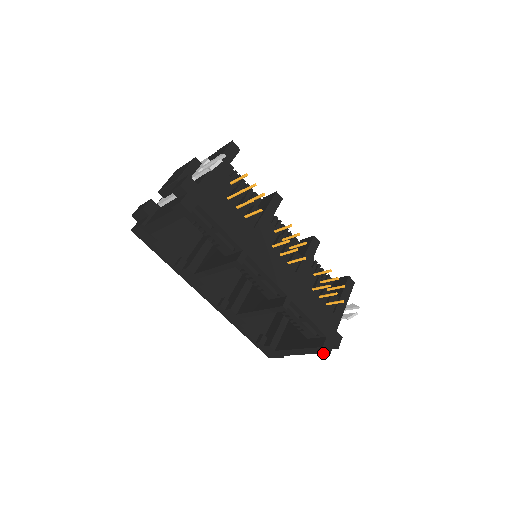
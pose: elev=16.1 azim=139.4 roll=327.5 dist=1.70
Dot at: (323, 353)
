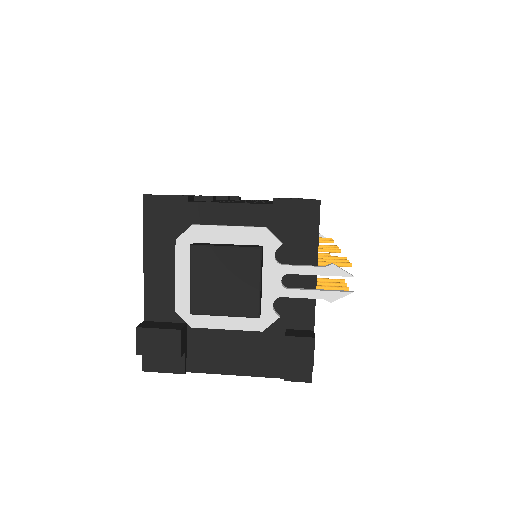
Dot at: occluded
